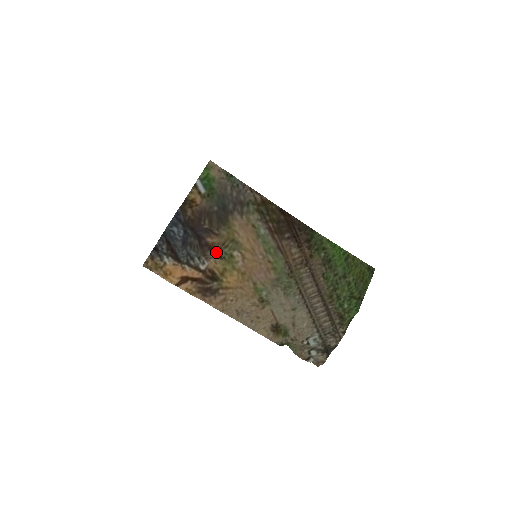
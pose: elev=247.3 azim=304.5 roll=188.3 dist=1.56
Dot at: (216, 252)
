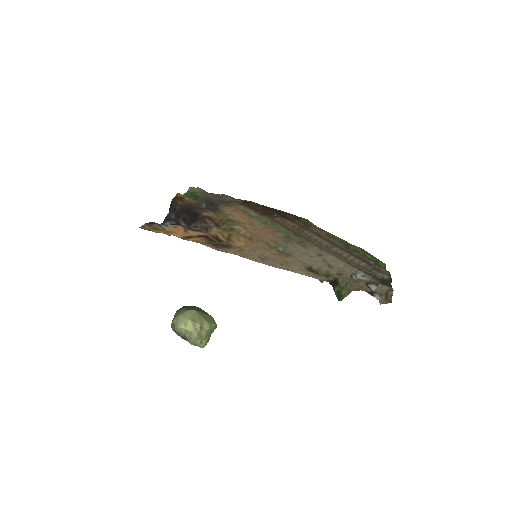
Dot at: (215, 225)
